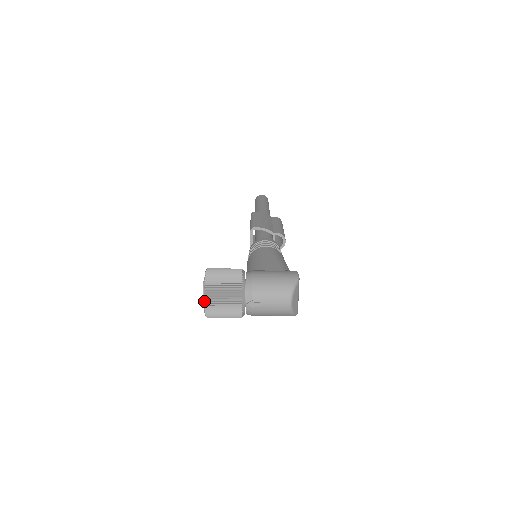
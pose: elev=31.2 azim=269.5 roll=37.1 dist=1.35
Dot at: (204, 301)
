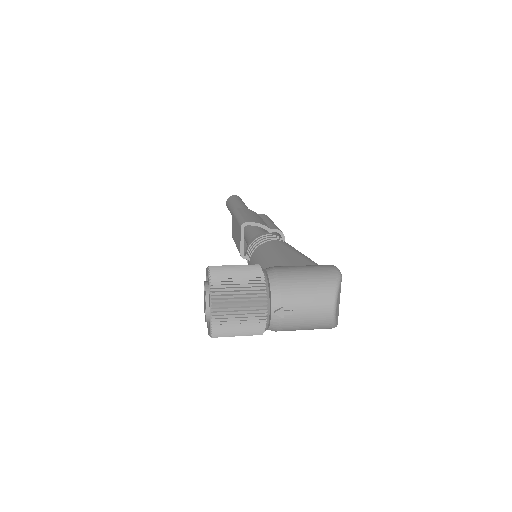
Dot at: (211, 312)
